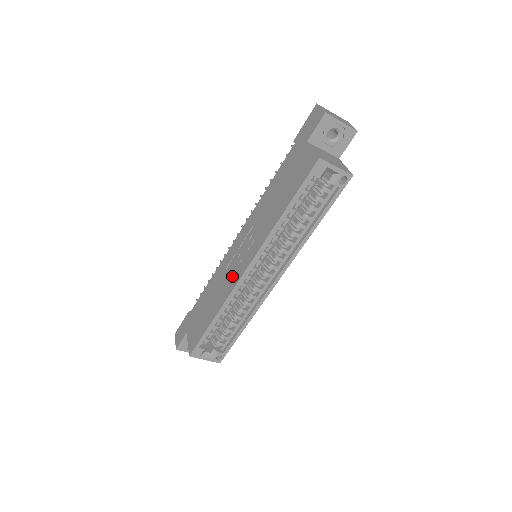
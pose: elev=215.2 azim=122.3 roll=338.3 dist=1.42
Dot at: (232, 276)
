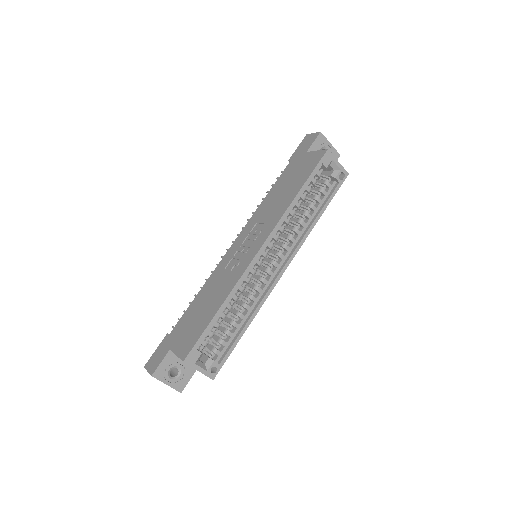
Dot at: (239, 265)
